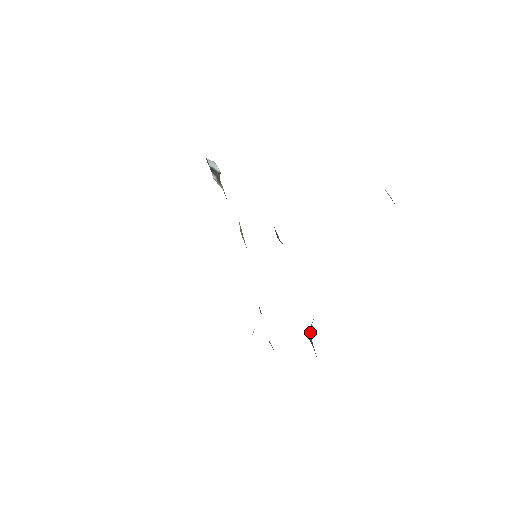
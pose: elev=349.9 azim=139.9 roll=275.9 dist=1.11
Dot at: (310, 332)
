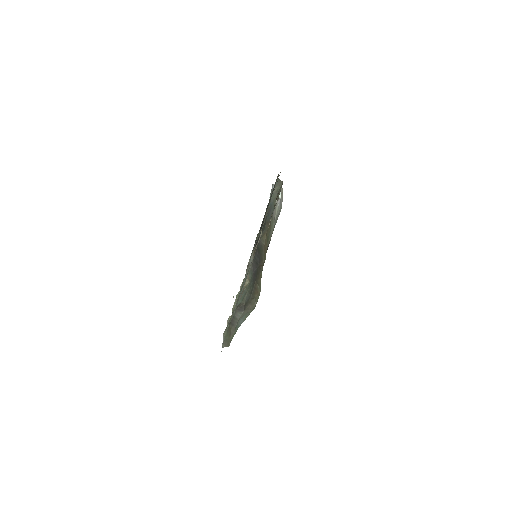
Dot at: (240, 314)
